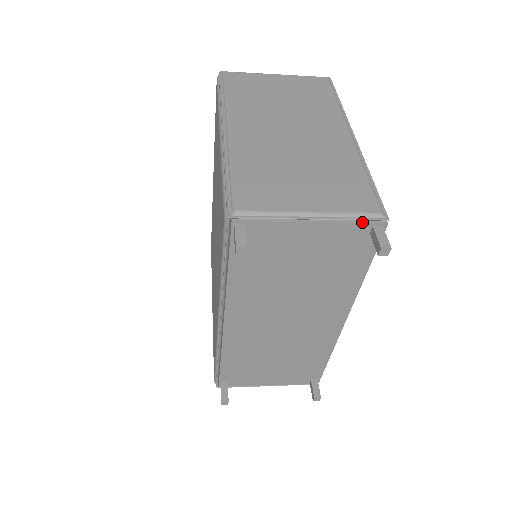
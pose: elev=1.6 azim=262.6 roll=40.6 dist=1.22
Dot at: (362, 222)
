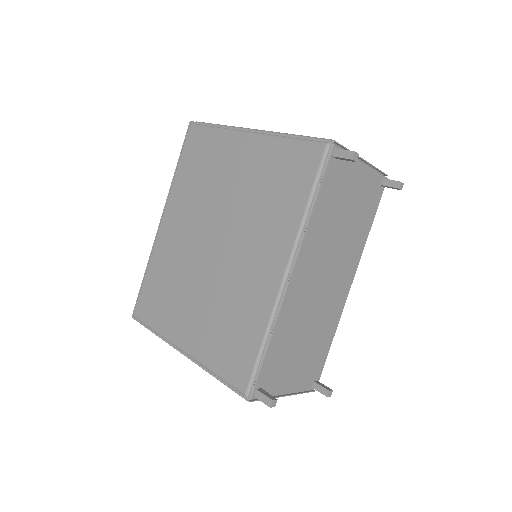
Dot at: (379, 173)
